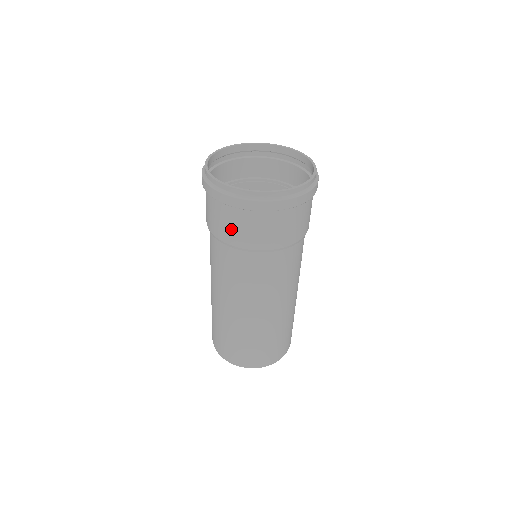
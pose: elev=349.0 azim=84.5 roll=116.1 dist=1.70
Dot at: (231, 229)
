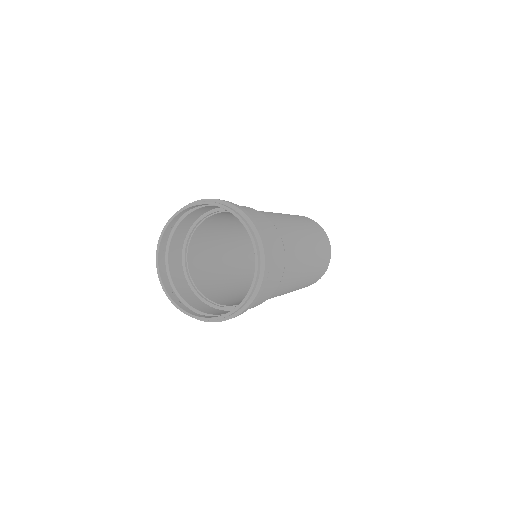
Dot at: occluded
